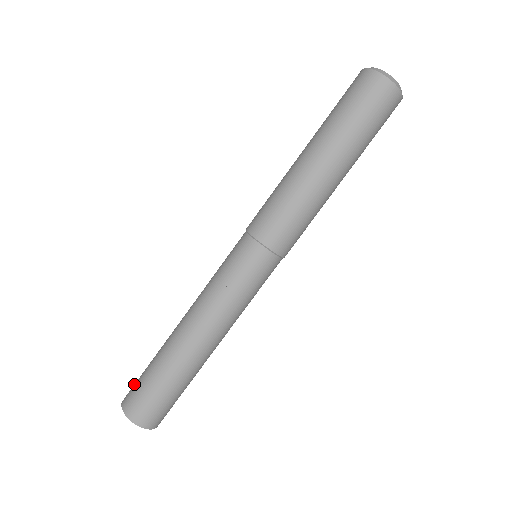
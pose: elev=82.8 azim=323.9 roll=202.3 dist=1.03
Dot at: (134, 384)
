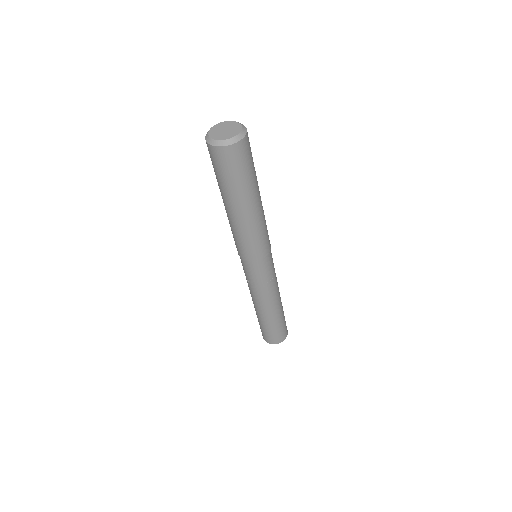
Dot at: occluded
